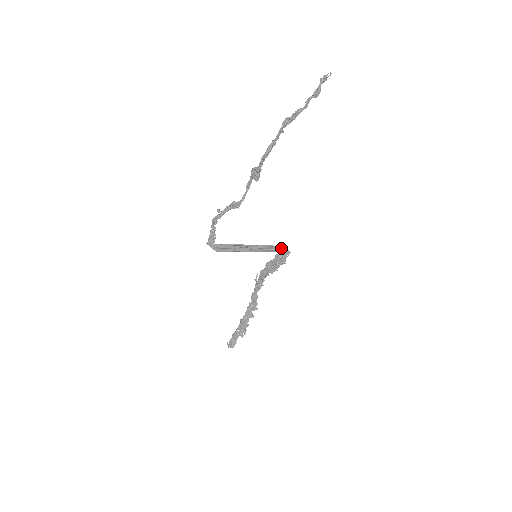
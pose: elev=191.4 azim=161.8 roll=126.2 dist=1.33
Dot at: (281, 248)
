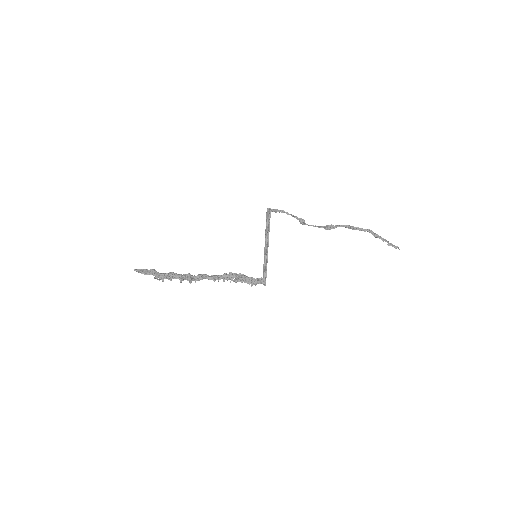
Dot at: (263, 277)
